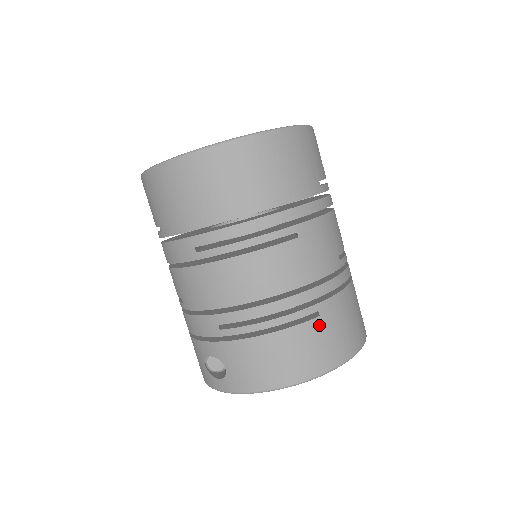
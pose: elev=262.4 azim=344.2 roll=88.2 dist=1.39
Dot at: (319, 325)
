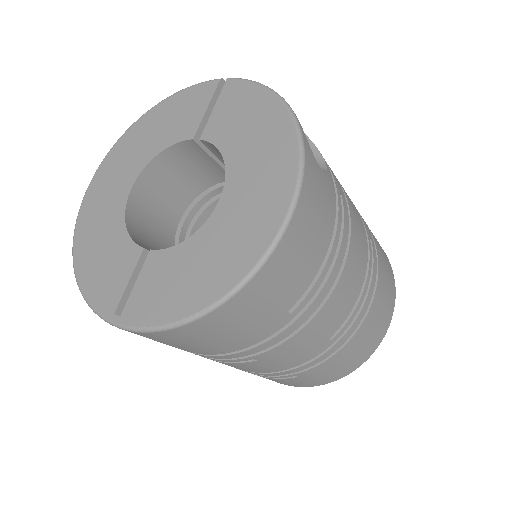
Dot at: (298, 379)
